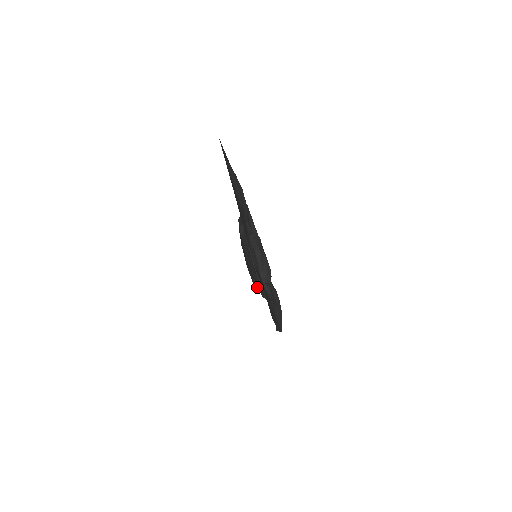
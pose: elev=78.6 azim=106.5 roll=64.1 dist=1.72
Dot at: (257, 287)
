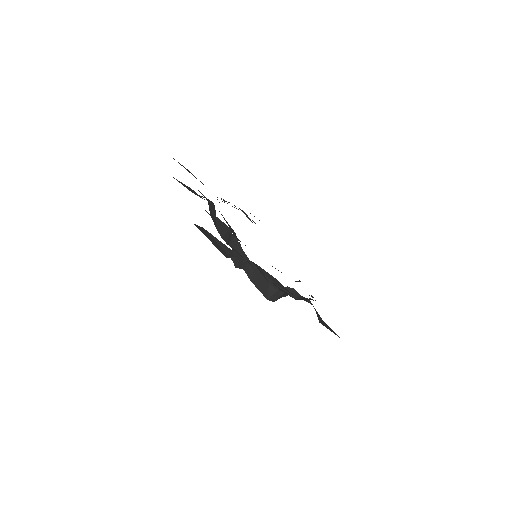
Dot at: occluded
